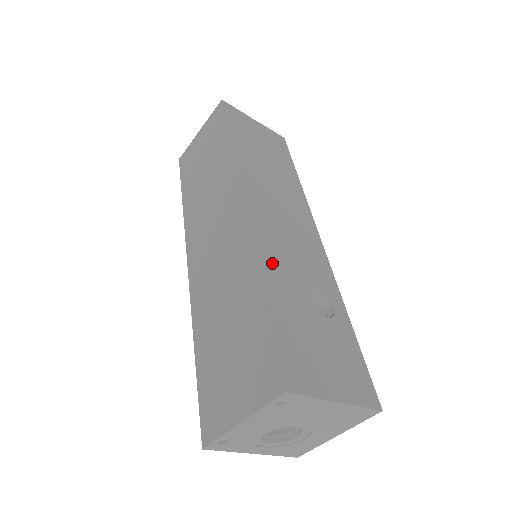
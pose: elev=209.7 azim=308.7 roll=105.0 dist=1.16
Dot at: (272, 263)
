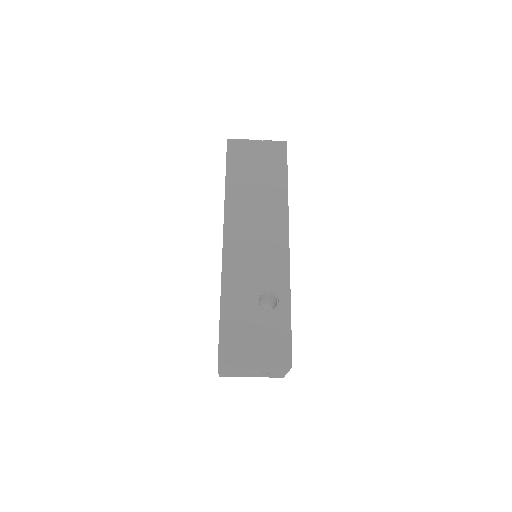
Dot at: (233, 282)
